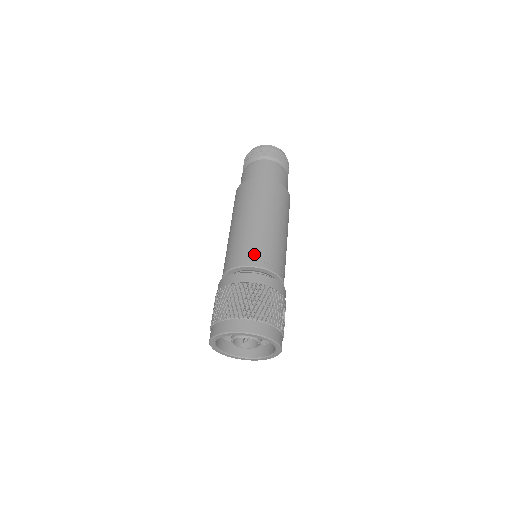
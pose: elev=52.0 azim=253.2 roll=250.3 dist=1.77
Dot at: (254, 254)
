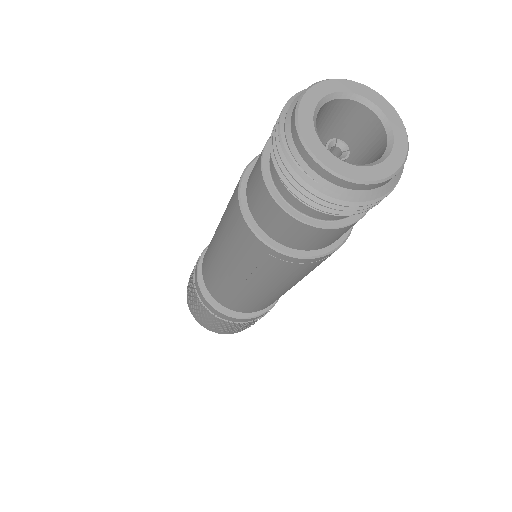
Dot at: (239, 307)
